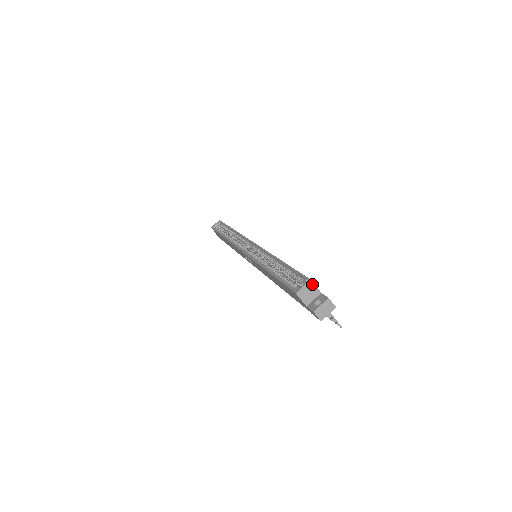
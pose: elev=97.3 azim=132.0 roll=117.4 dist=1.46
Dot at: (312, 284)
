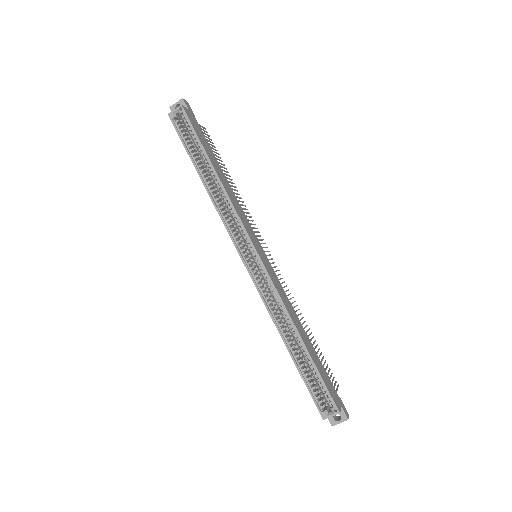
Dot at: (339, 412)
